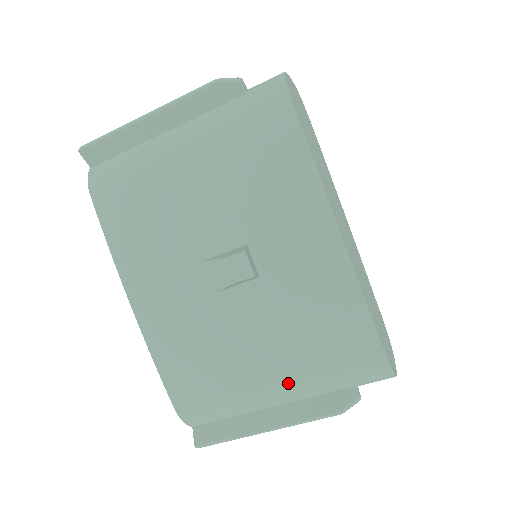
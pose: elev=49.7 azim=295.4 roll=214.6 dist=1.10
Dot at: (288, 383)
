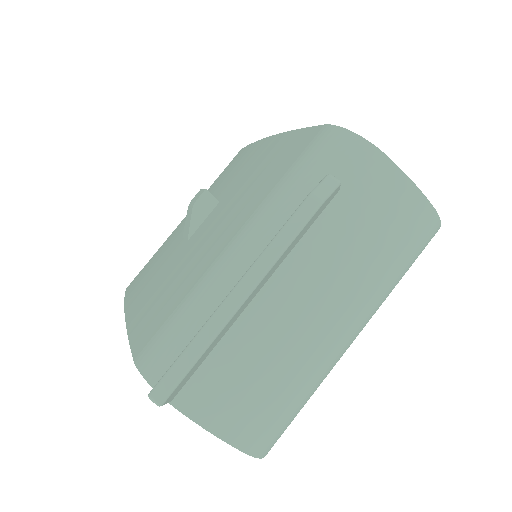
Dot at: (247, 225)
